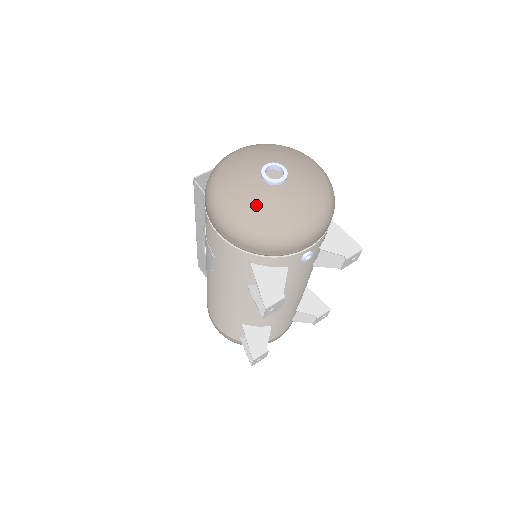
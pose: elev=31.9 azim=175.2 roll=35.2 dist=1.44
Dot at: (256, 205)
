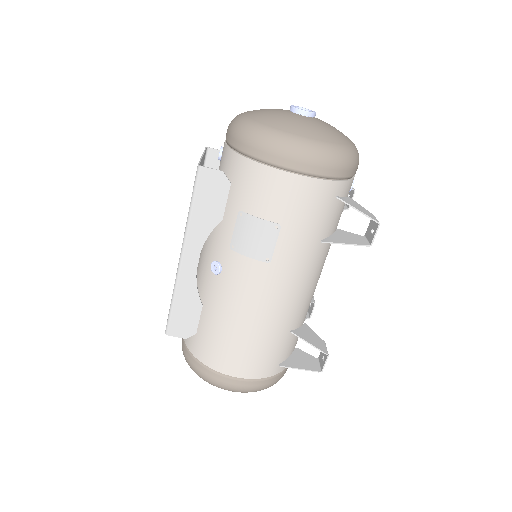
Dot at: (323, 130)
